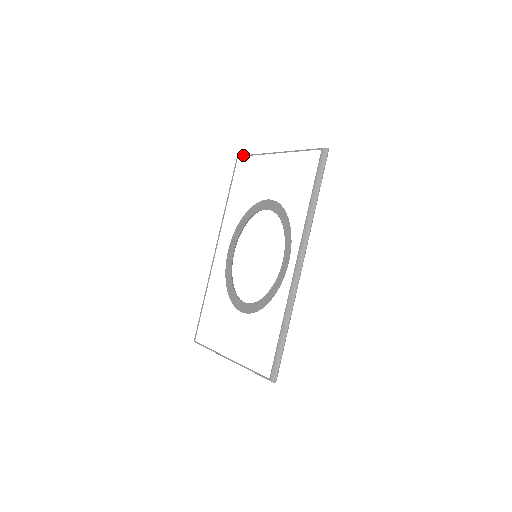
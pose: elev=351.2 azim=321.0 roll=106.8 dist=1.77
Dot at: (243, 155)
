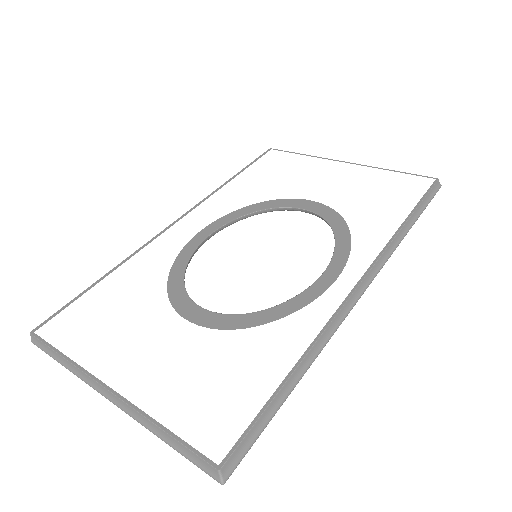
Dot at: (282, 150)
